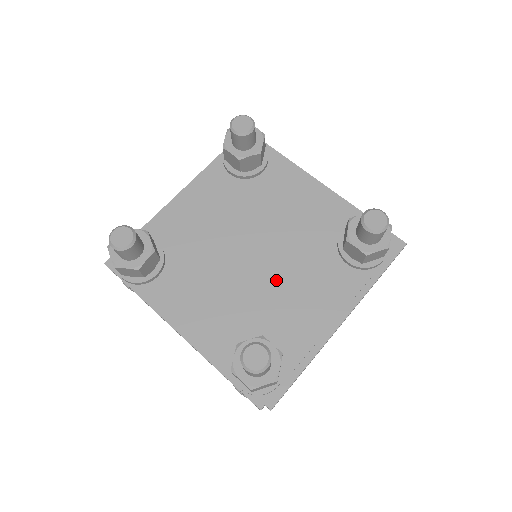
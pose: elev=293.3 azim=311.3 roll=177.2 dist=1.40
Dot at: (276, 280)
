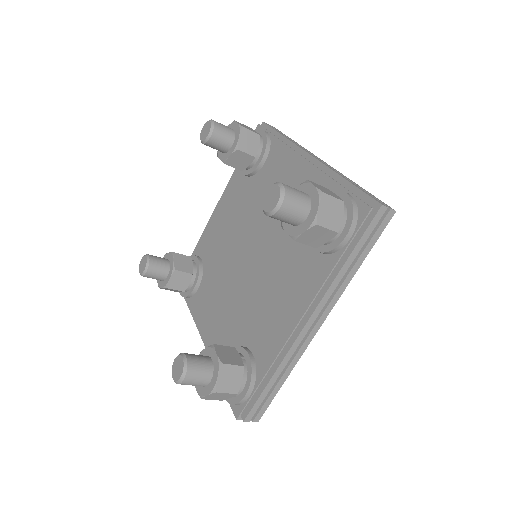
Dot at: (261, 280)
